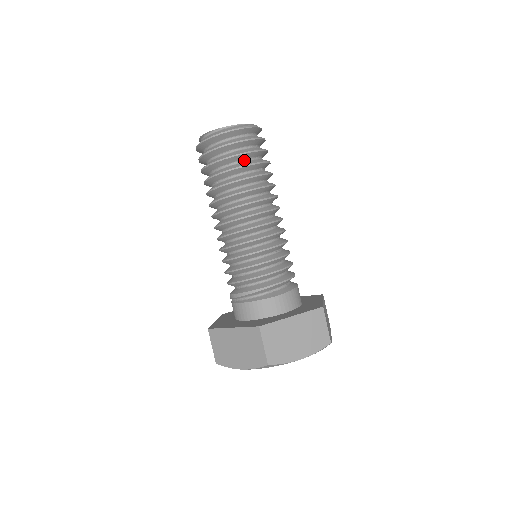
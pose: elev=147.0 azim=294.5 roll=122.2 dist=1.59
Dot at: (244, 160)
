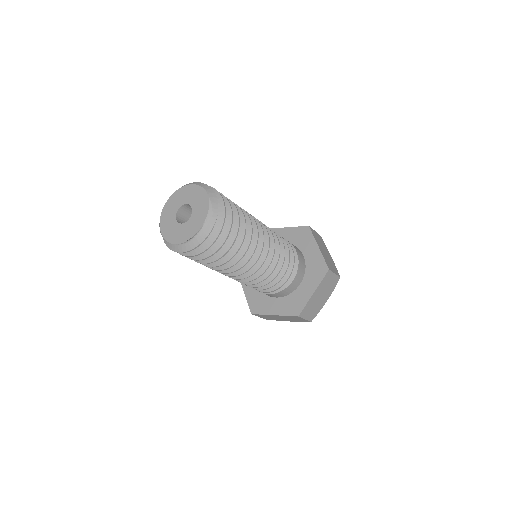
Dot at: occluded
